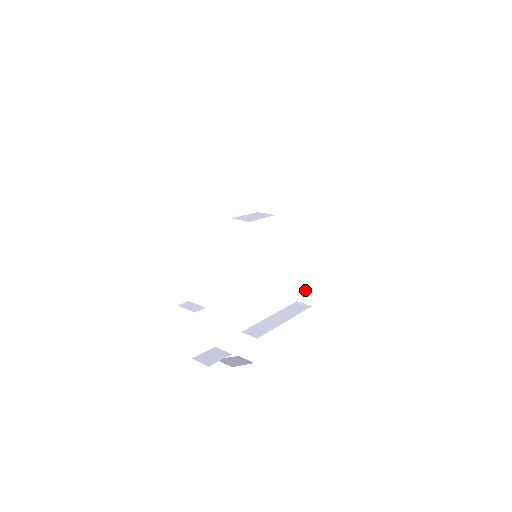
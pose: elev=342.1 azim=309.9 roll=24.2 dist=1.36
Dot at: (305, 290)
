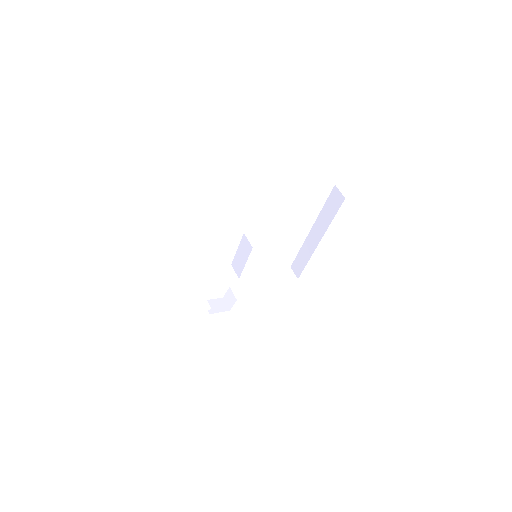
Dot at: (298, 267)
